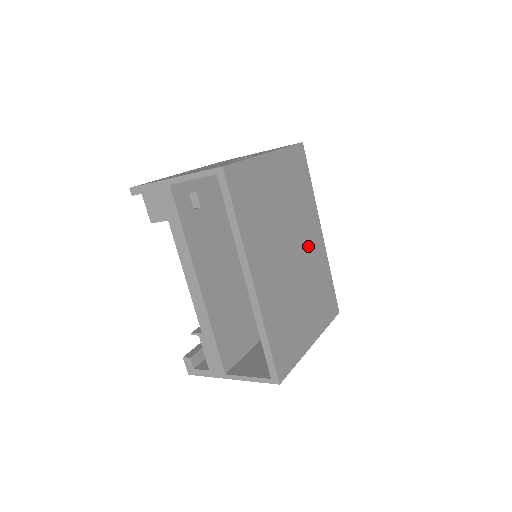
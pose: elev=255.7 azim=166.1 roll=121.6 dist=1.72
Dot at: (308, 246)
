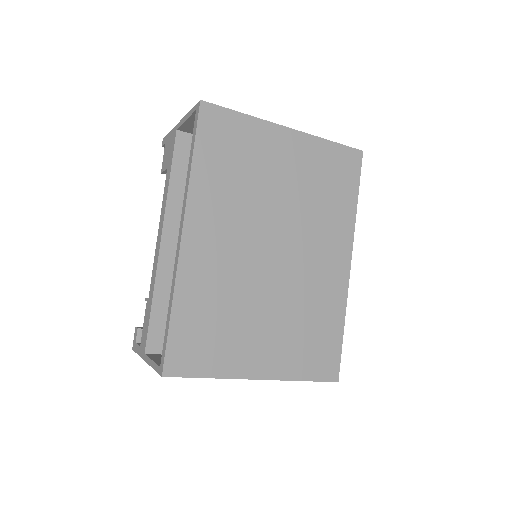
Dot at: (312, 263)
